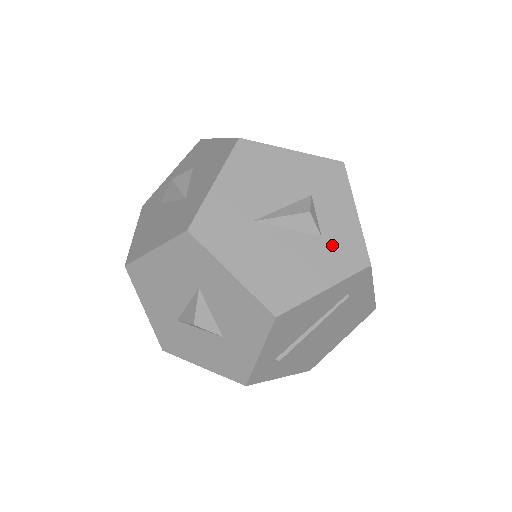
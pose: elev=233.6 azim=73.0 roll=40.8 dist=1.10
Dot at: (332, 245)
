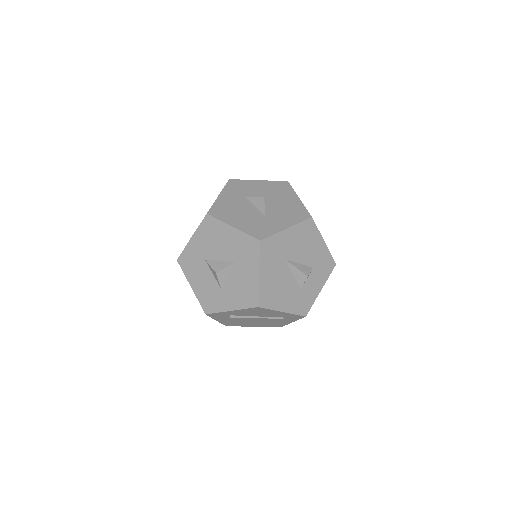
Dot at: (301, 296)
